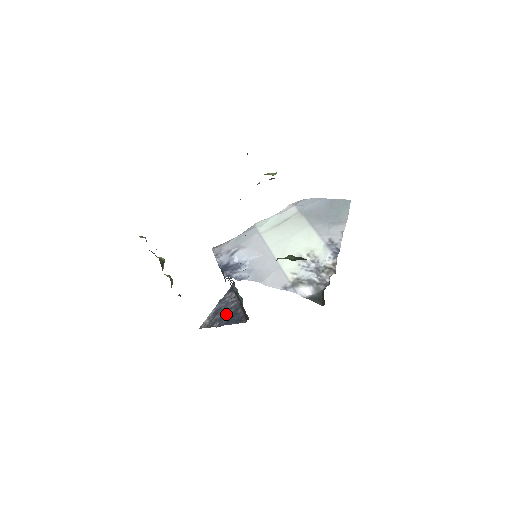
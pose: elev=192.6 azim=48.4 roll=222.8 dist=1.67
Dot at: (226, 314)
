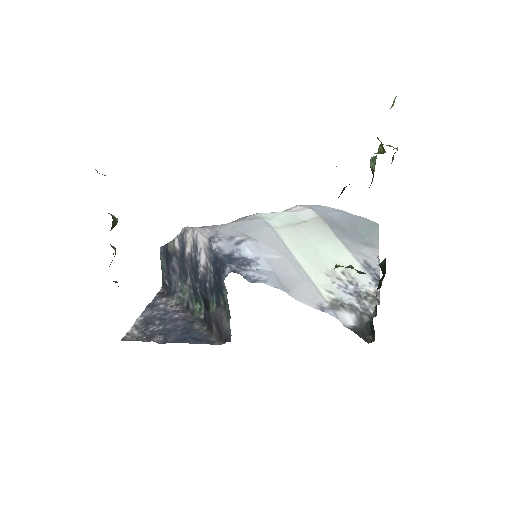
Dot at: (172, 327)
